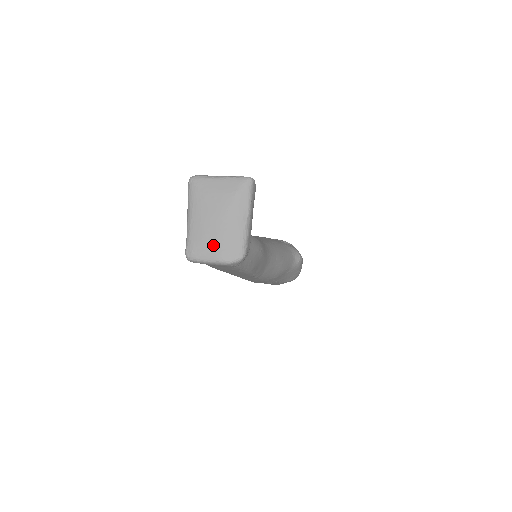
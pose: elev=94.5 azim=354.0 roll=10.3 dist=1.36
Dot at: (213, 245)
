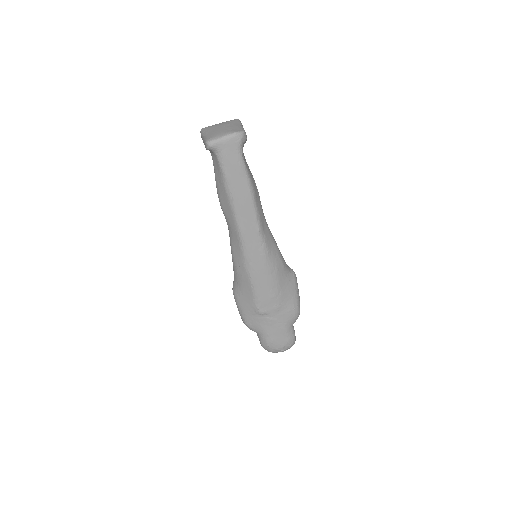
Dot at: (223, 132)
